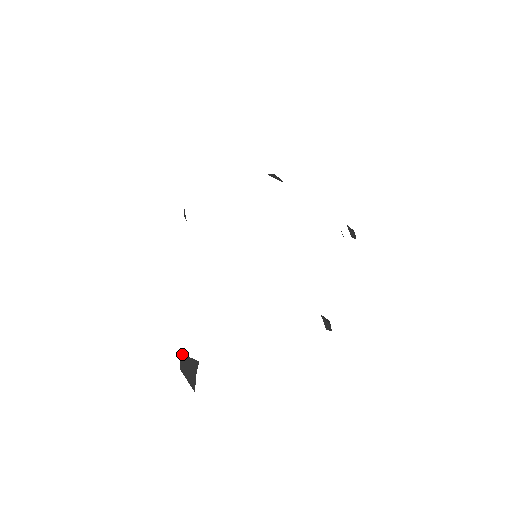
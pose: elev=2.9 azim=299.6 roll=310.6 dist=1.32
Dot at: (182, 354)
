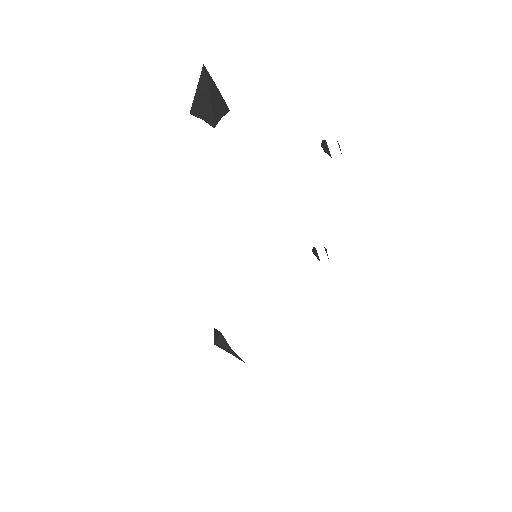
Dot at: occluded
